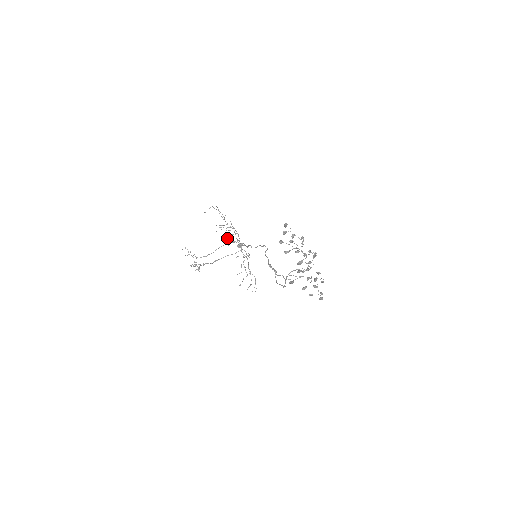
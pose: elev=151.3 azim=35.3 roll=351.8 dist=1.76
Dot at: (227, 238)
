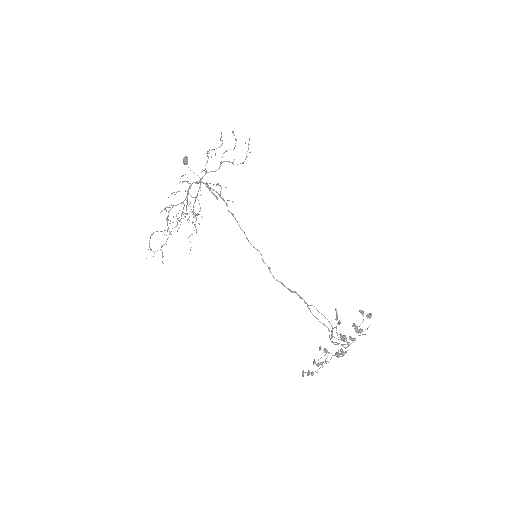
Dot at: occluded
